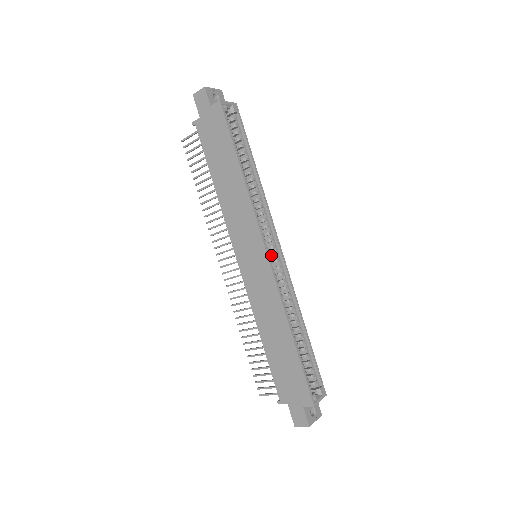
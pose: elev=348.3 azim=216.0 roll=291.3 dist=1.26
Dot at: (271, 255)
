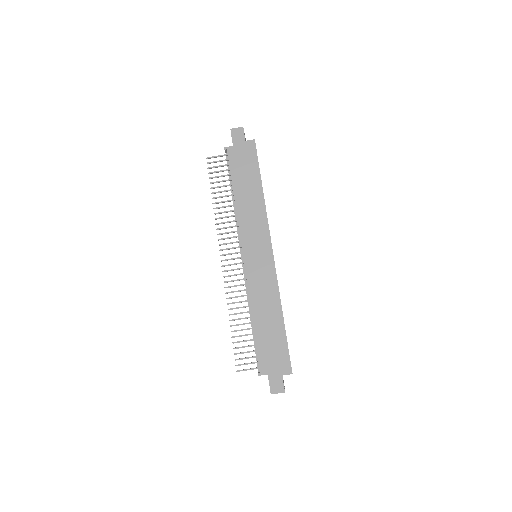
Dot at: occluded
